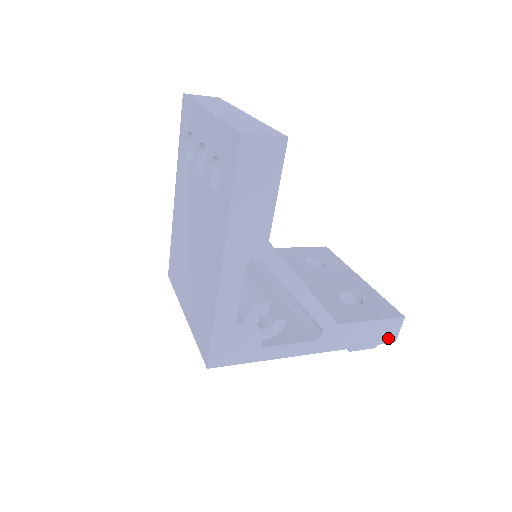
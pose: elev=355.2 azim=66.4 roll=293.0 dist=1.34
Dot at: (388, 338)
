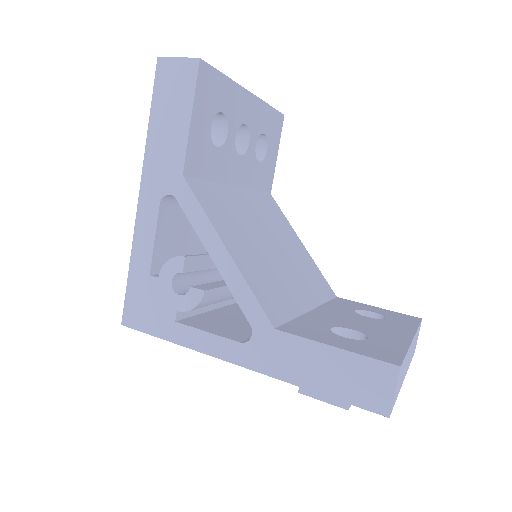
Dot at: (371, 400)
